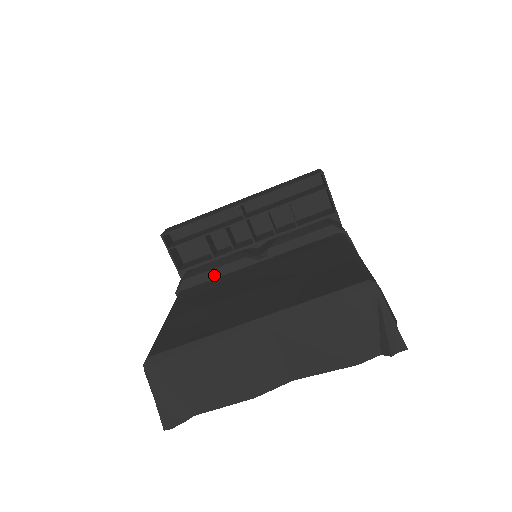
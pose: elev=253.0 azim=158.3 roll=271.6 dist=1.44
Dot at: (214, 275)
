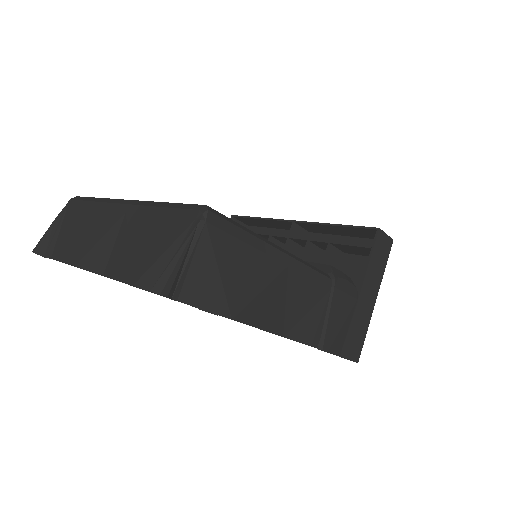
Dot at: occluded
